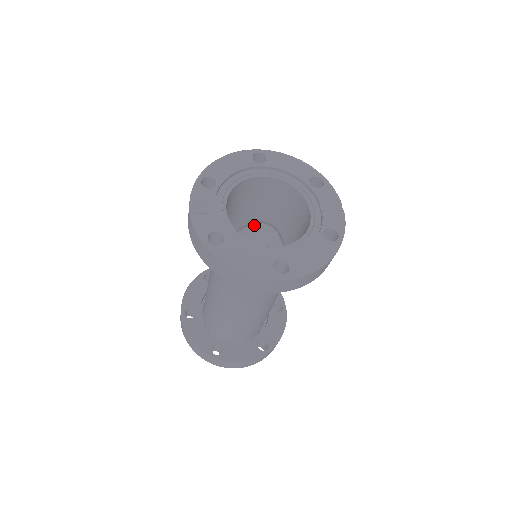
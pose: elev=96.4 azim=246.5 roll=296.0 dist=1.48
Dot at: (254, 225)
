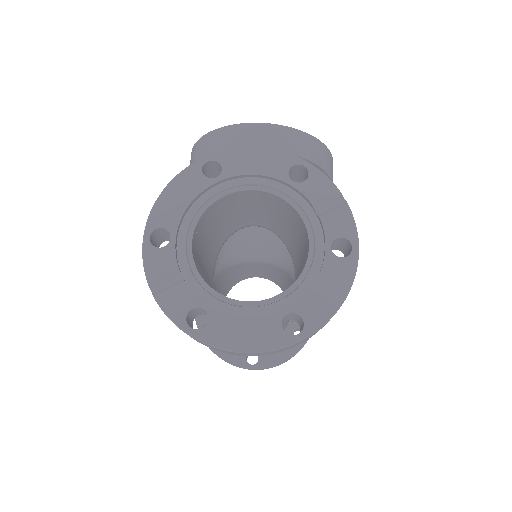
Dot at: occluded
